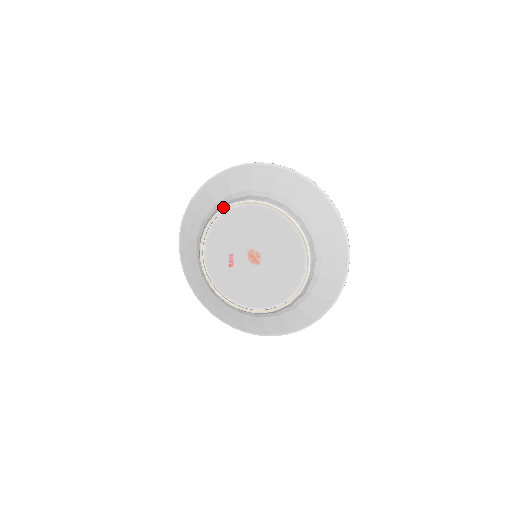
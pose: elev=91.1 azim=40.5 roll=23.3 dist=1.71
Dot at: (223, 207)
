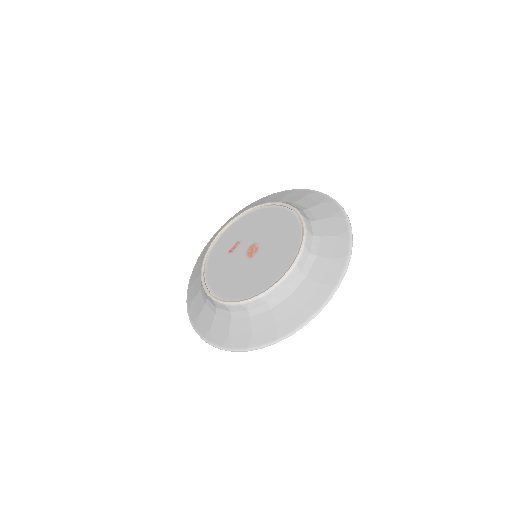
Dot at: (263, 203)
